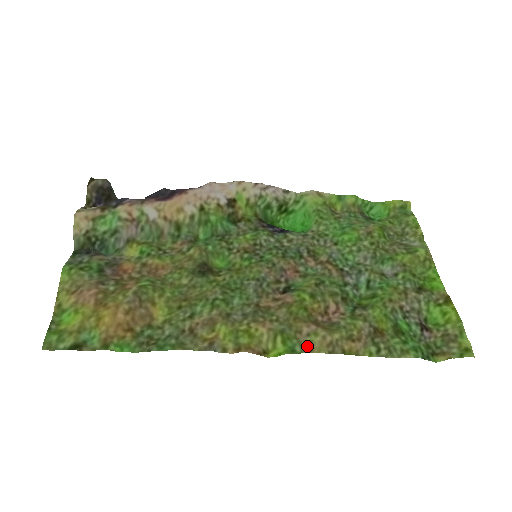
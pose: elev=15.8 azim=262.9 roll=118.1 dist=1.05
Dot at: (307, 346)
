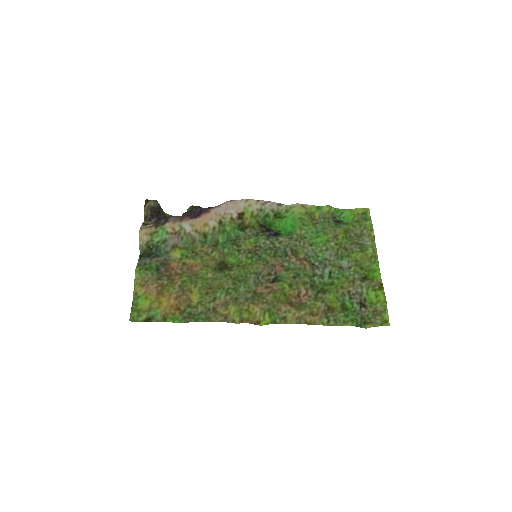
Dot at: (284, 319)
